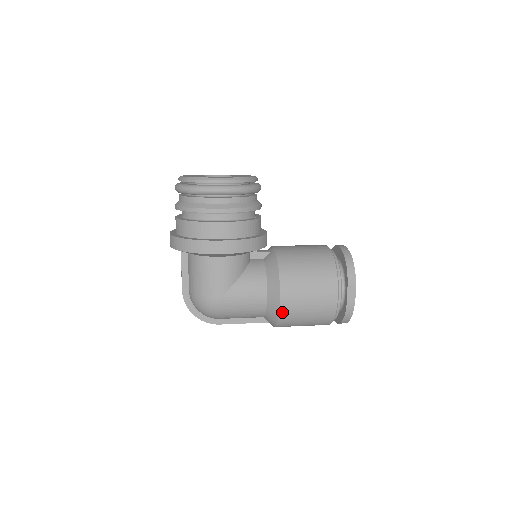
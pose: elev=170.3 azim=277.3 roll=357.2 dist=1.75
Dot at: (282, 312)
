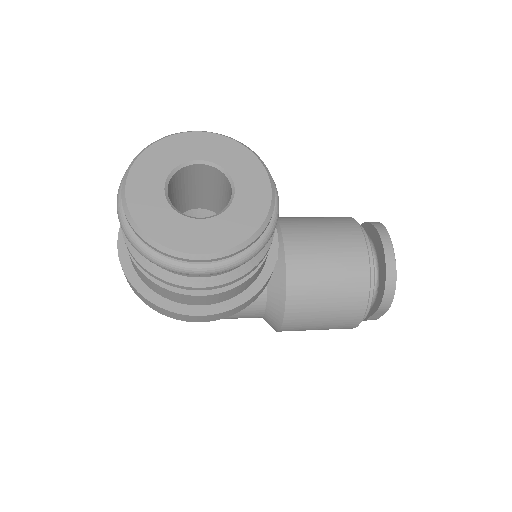
Dot at: occluded
